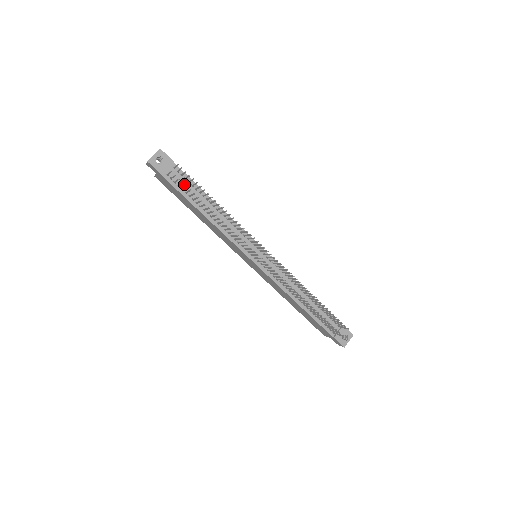
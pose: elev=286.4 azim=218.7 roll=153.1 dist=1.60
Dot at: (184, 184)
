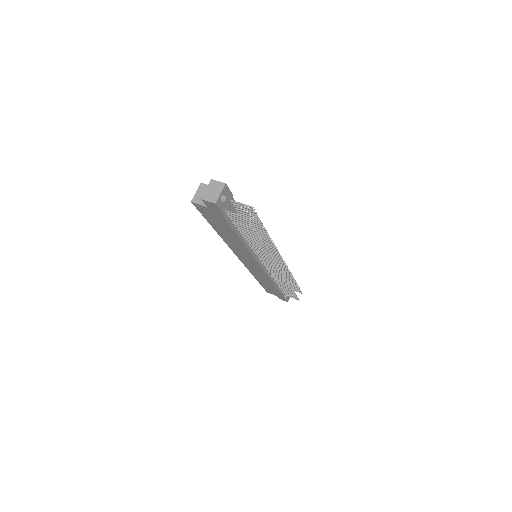
Dot at: occluded
